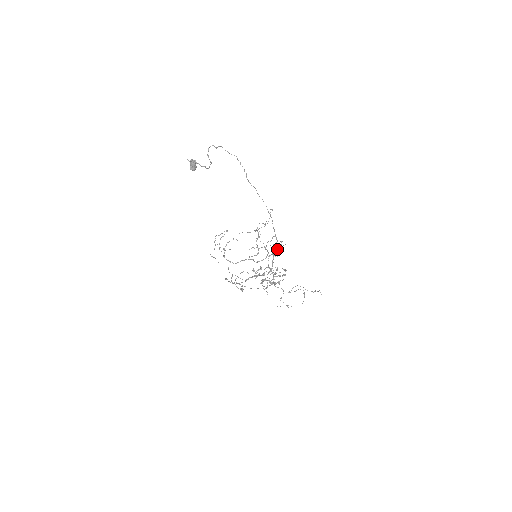
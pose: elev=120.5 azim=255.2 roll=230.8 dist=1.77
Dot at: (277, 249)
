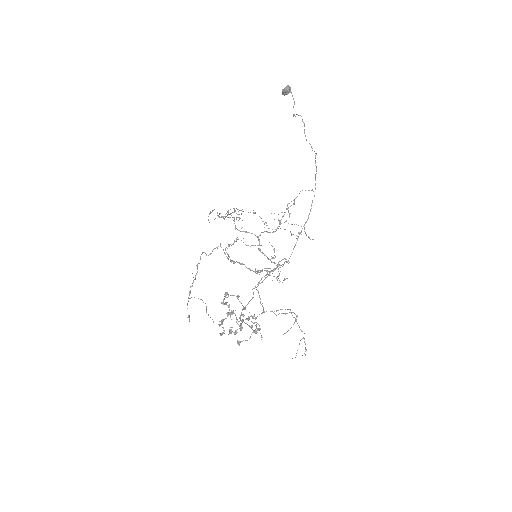
Dot at: (278, 278)
